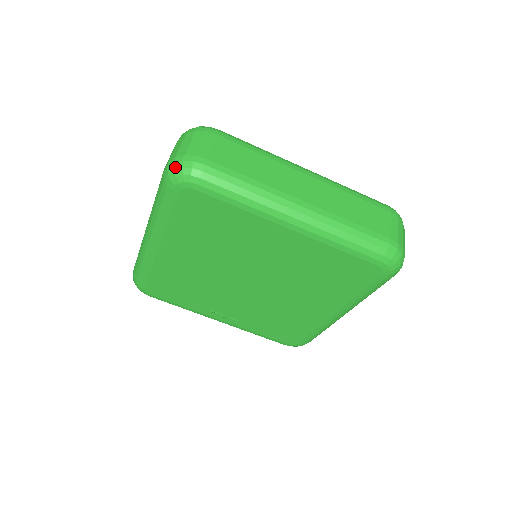
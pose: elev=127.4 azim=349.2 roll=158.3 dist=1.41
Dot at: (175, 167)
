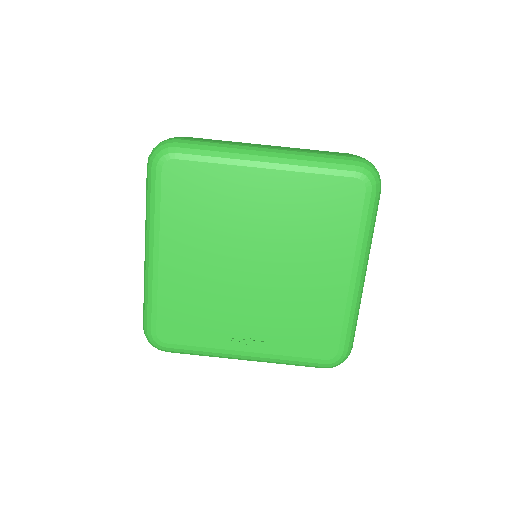
Dot at: (154, 150)
